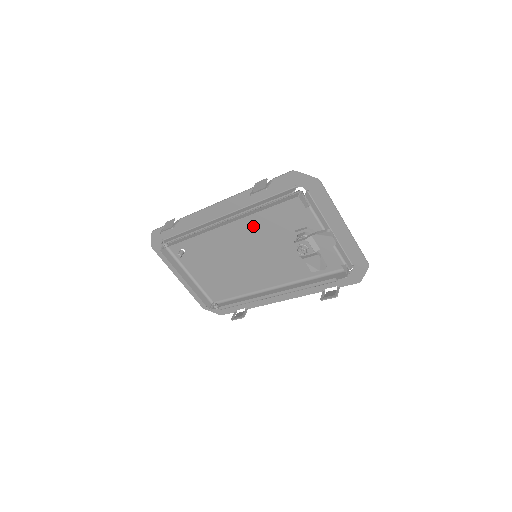
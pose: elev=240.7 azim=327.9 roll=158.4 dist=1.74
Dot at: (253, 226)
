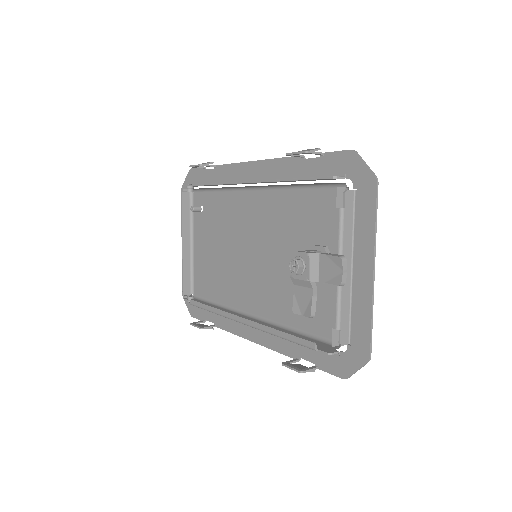
Dot at: (275, 213)
